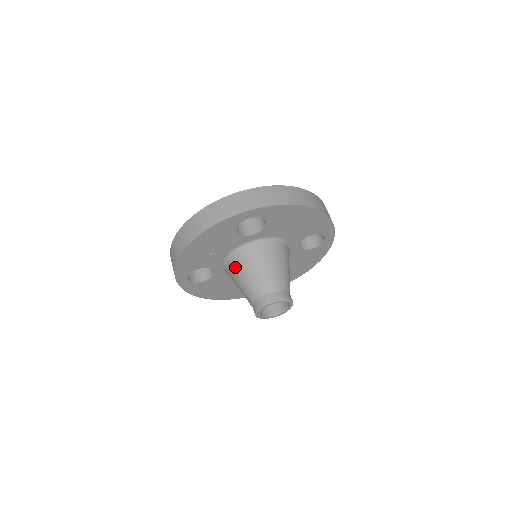
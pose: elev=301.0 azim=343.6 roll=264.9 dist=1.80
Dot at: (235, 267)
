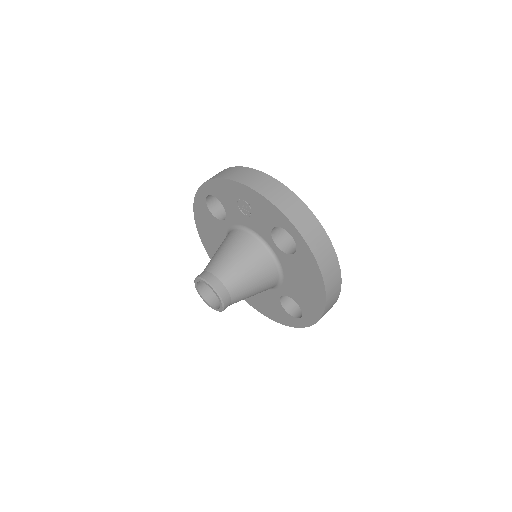
Dot at: (237, 239)
